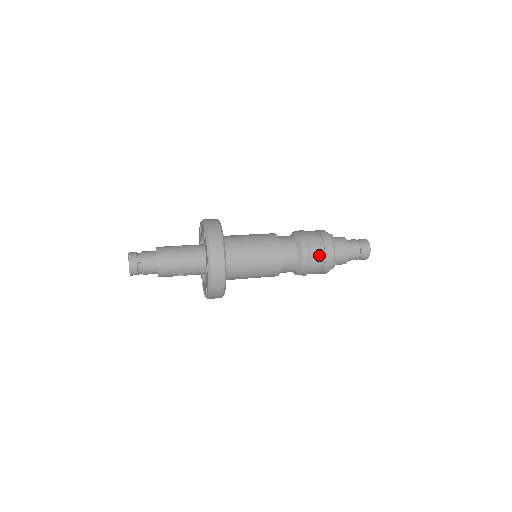
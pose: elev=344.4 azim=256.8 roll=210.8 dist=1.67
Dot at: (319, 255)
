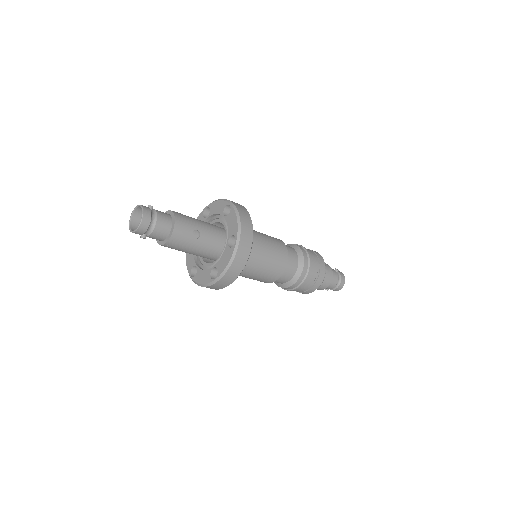
Dot at: (309, 250)
